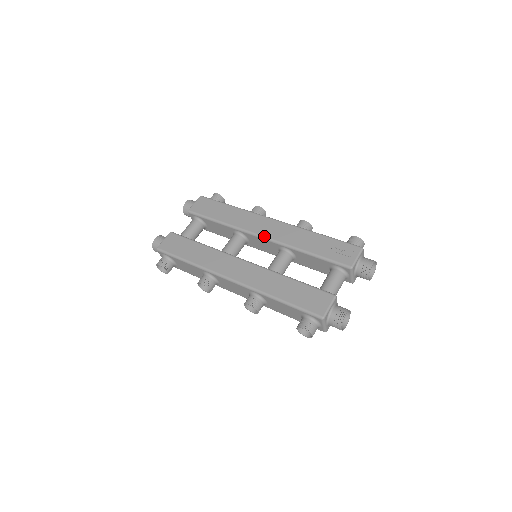
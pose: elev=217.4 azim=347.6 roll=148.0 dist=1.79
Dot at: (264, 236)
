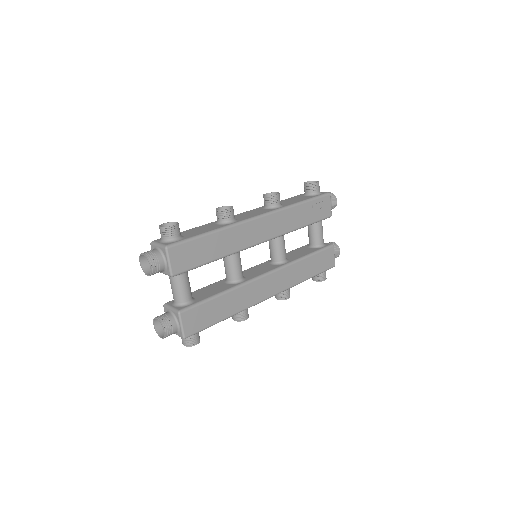
Dot at: (266, 241)
